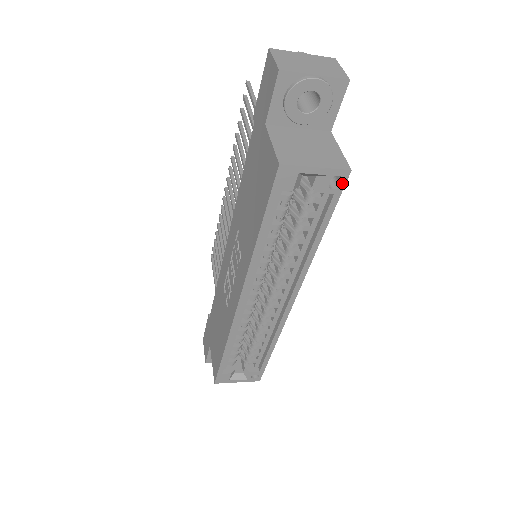
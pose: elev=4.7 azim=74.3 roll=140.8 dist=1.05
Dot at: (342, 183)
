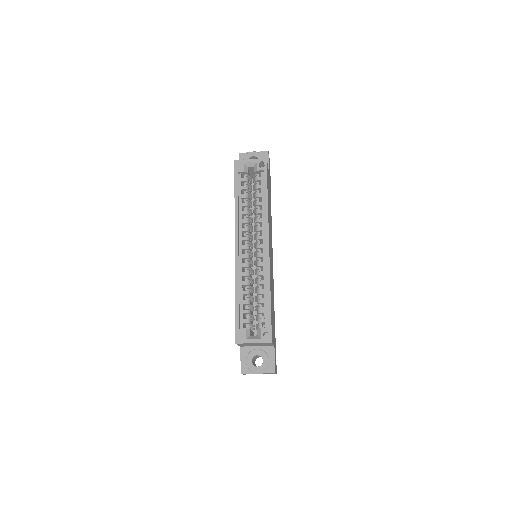
Dot at: (265, 165)
